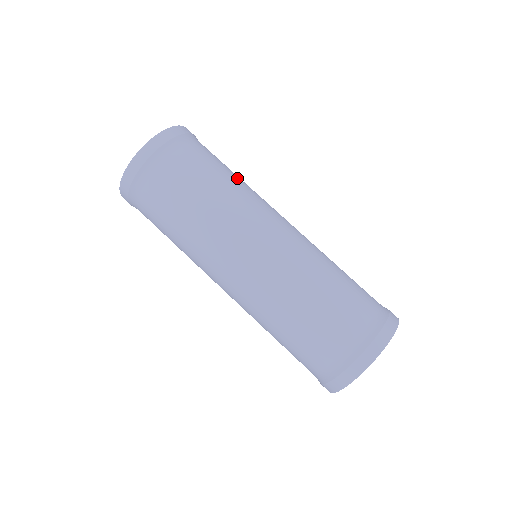
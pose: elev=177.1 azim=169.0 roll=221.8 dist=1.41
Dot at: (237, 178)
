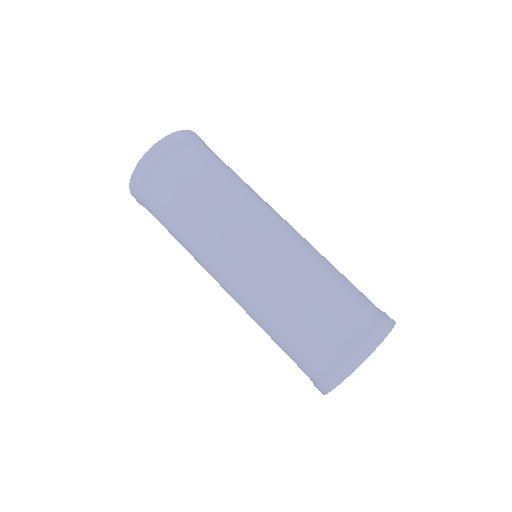
Dot at: (210, 195)
